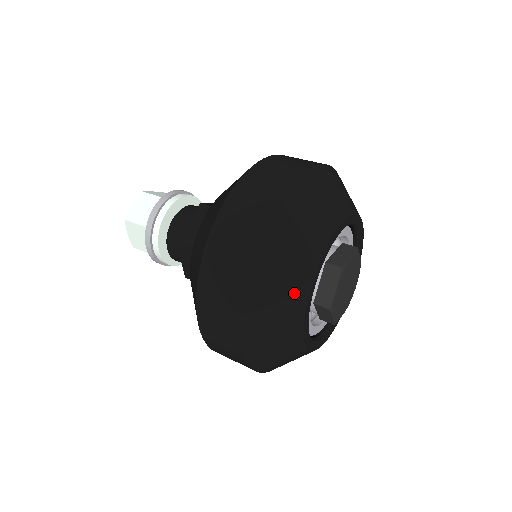
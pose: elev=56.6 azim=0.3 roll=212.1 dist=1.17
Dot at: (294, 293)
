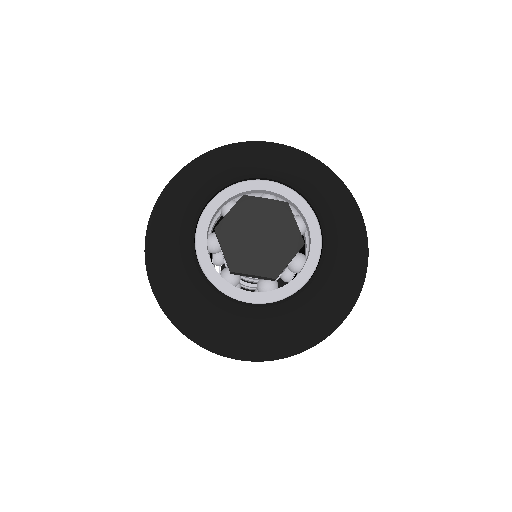
Dot at: (179, 280)
